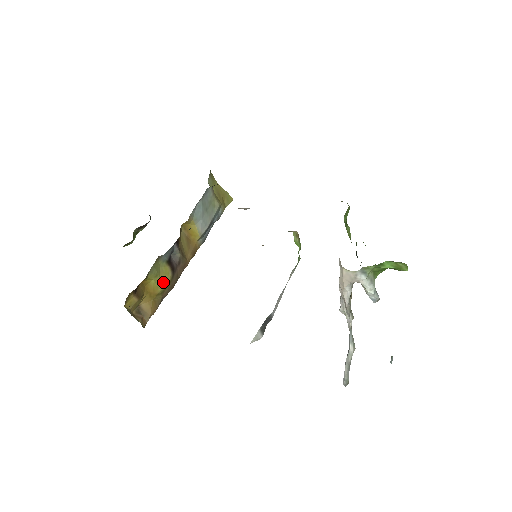
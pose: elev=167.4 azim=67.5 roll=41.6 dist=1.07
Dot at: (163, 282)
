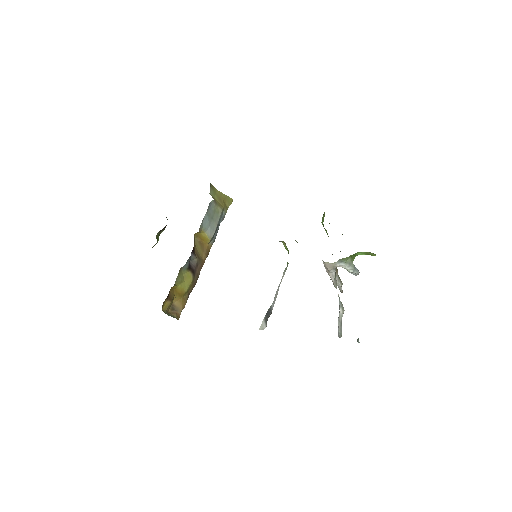
Dot at: (187, 284)
